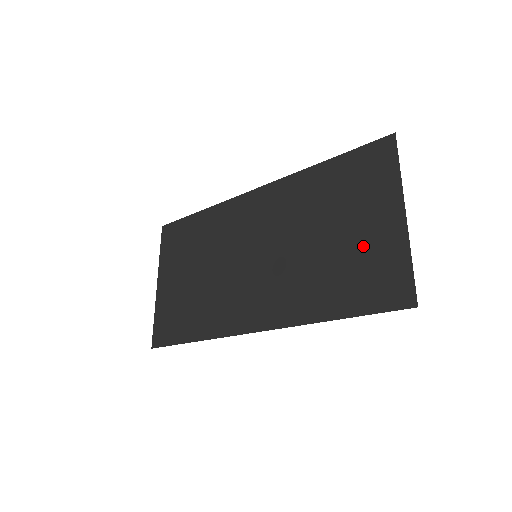
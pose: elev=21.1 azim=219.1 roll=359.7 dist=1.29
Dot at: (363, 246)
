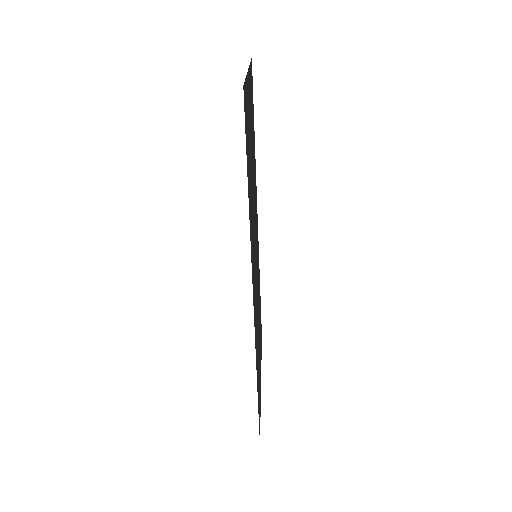
Dot at: (249, 130)
